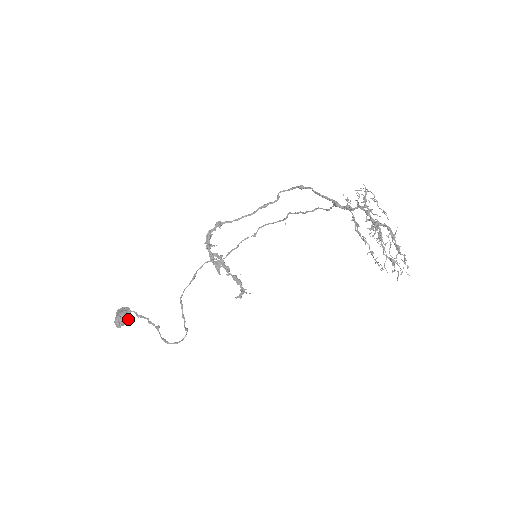
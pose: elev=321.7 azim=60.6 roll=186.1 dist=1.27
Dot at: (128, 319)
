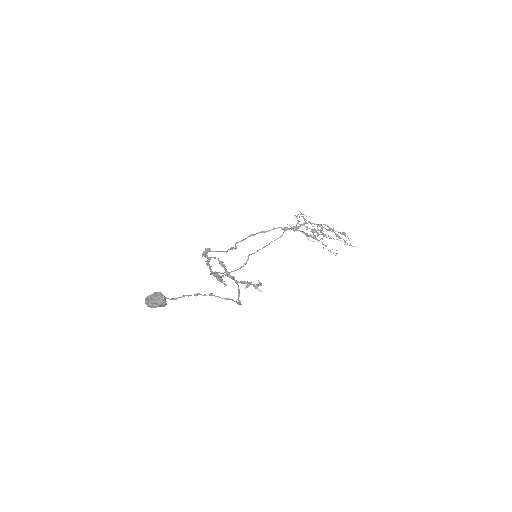
Dot at: occluded
